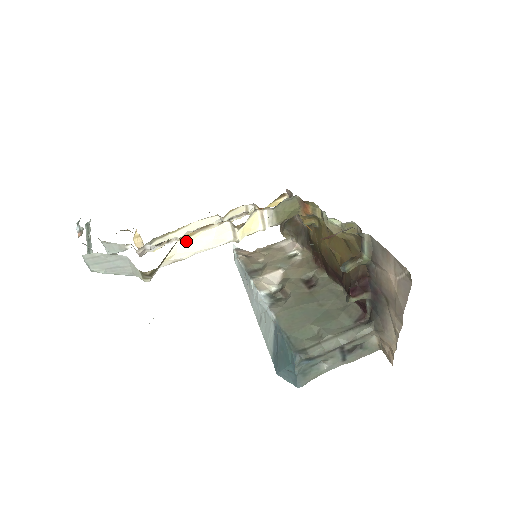
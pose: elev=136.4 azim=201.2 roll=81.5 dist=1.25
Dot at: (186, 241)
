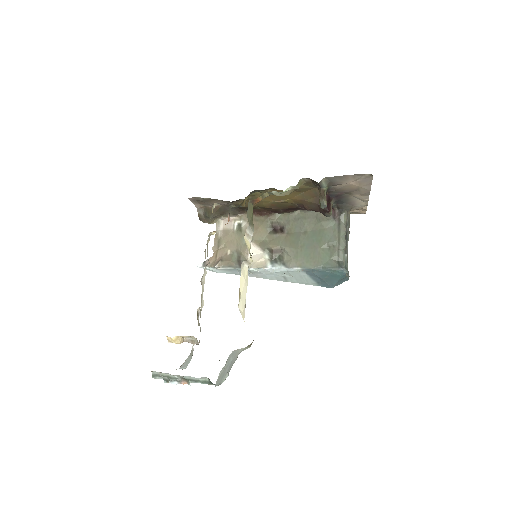
Dot at: (240, 301)
